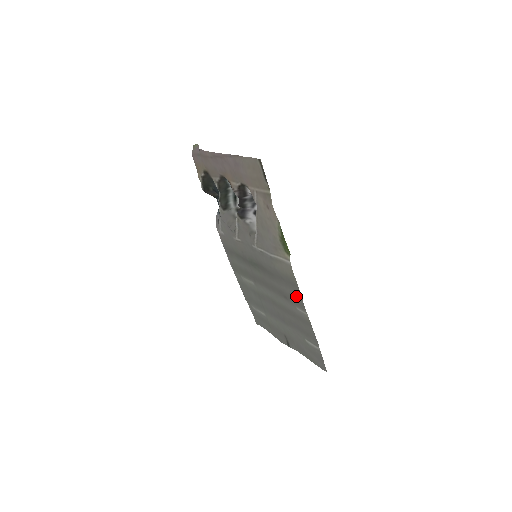
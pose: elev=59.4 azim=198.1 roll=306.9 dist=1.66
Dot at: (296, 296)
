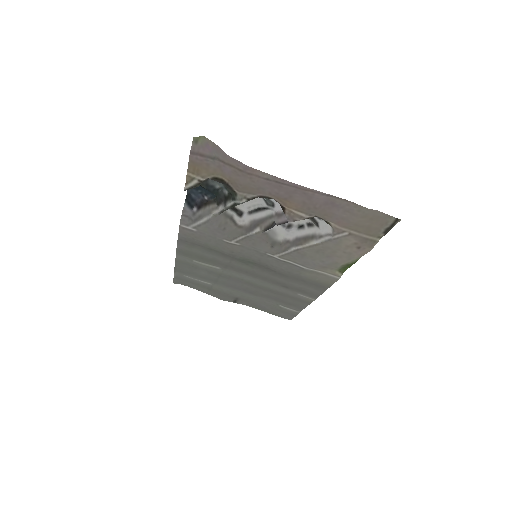
Dot at: (313, 291)
